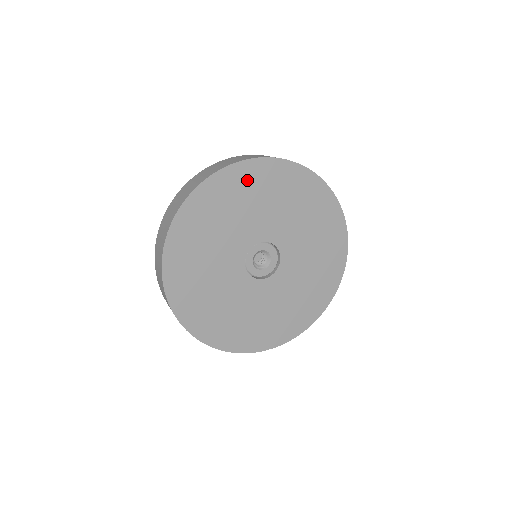
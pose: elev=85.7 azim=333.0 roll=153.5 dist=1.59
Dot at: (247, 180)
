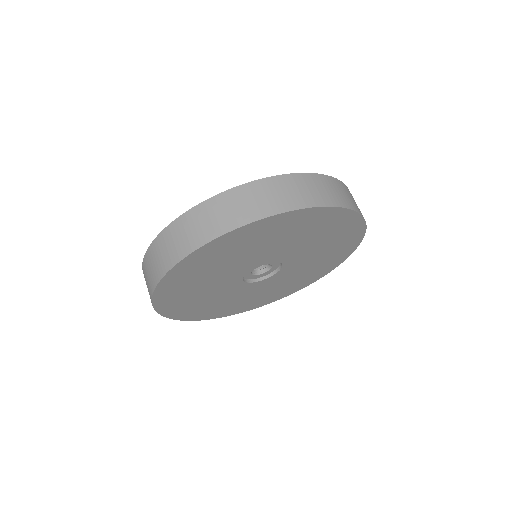
Dot at: (288, 224)
